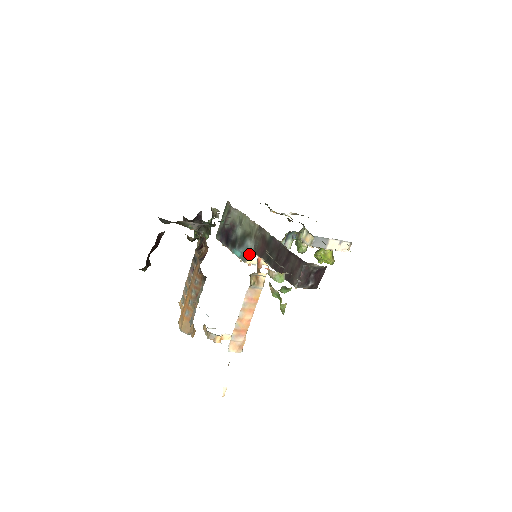
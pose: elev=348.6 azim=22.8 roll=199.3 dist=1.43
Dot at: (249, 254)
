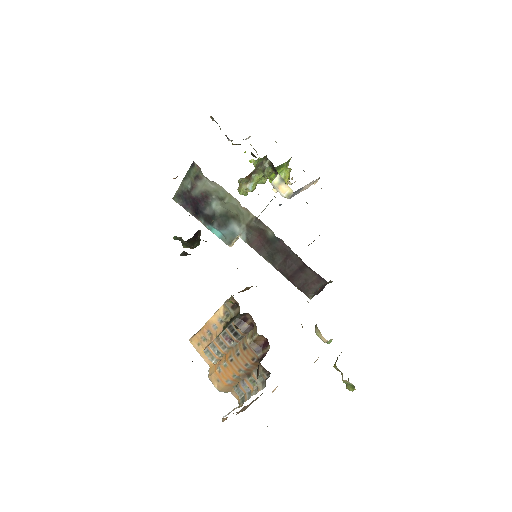
Dot at: (236, 239)
